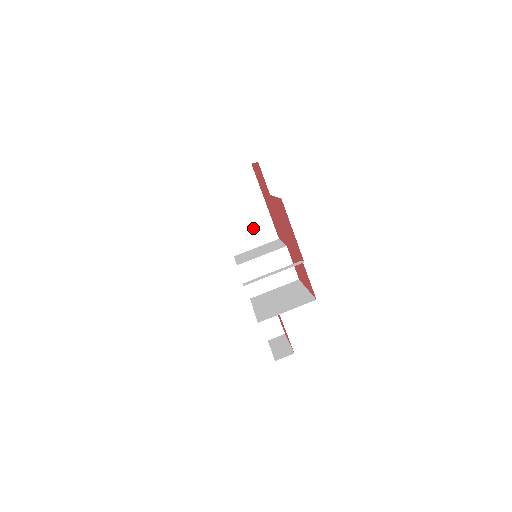
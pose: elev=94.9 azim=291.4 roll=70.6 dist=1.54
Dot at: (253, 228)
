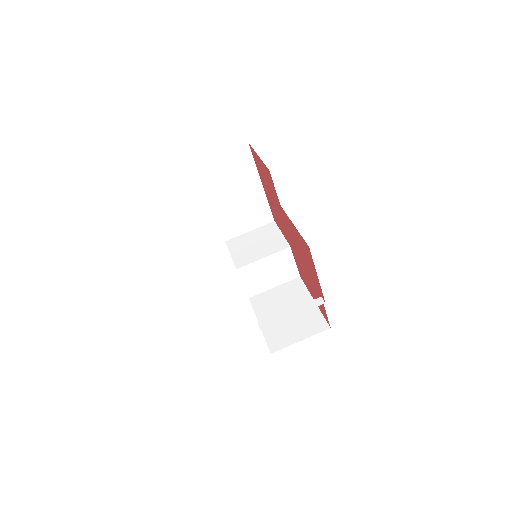
Dot at: (247, 212)
